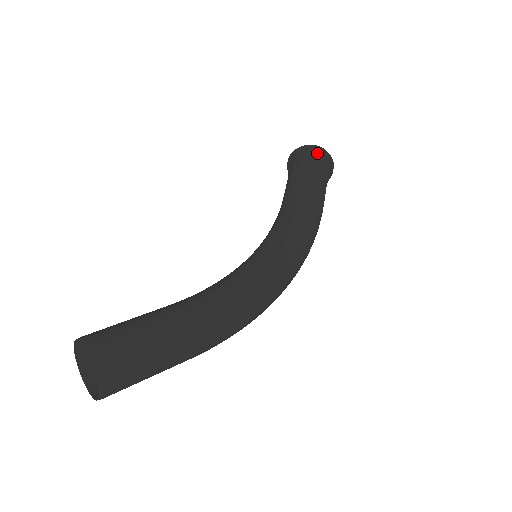
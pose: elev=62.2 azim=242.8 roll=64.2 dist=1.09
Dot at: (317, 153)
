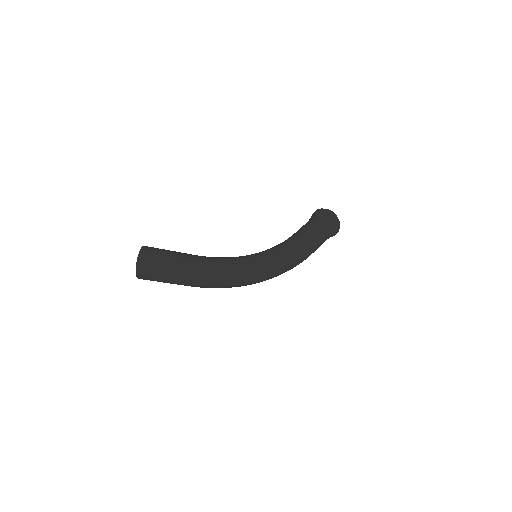
Dot at: (331, 217)
